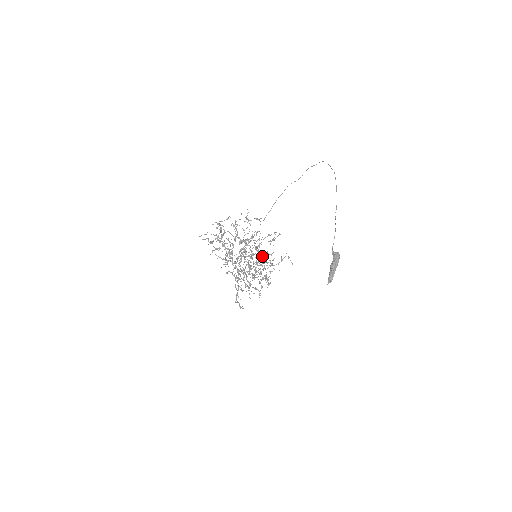
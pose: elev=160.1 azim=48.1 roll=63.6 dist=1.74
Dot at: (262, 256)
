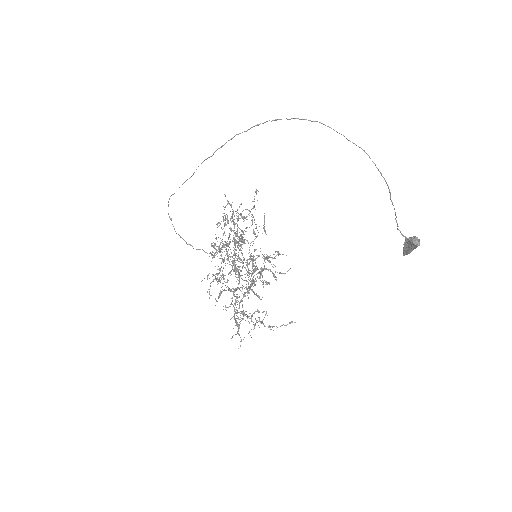
Dot at: occluded
